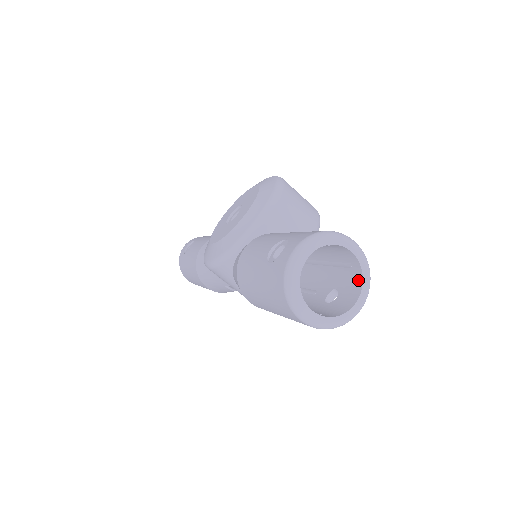
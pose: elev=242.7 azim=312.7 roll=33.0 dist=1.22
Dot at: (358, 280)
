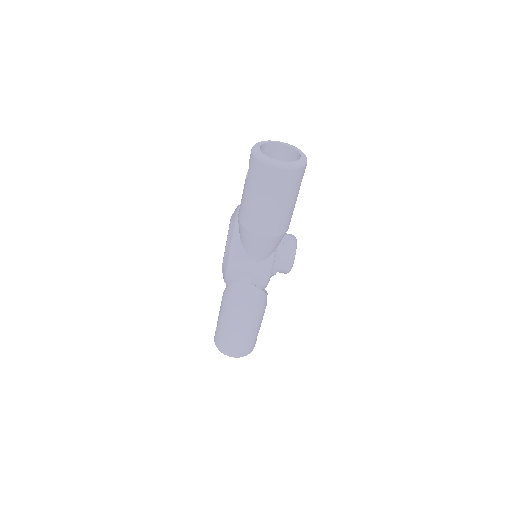
Dot at: (295, 154)
